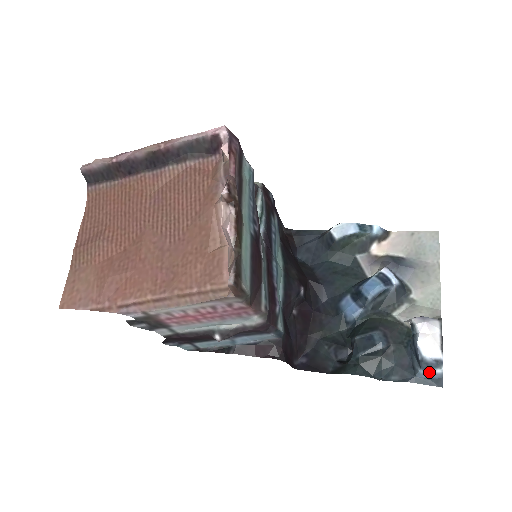
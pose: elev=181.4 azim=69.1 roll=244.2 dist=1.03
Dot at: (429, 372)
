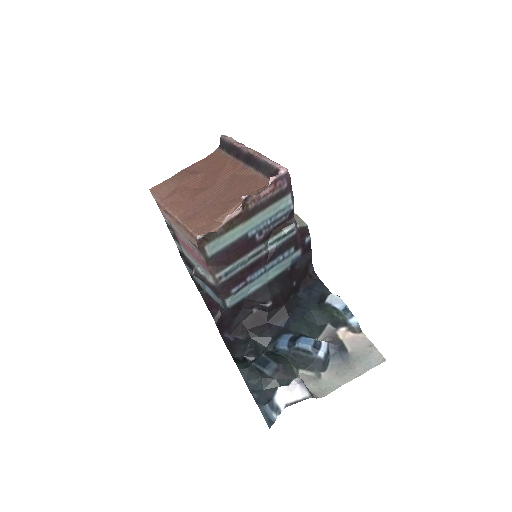
Dot at: (270, 411)
